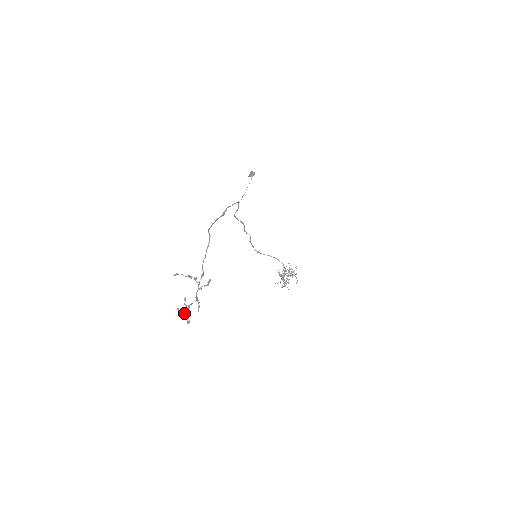
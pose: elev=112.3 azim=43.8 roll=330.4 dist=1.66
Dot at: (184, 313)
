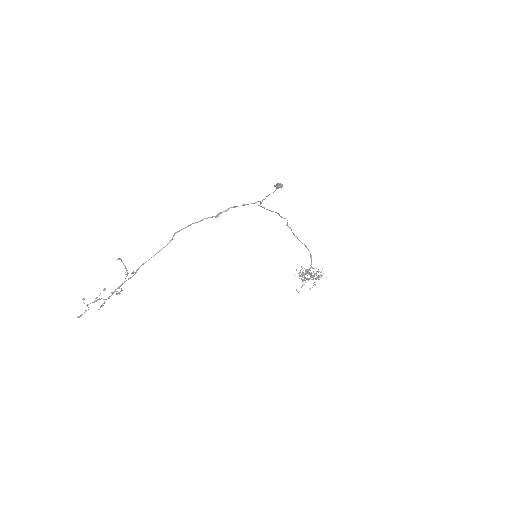
Dot at: (90, 303)
